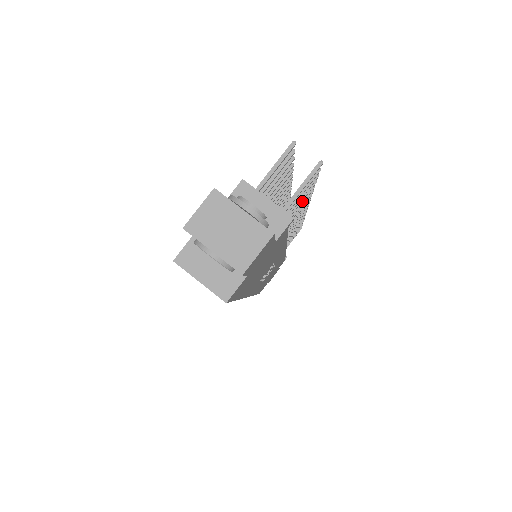
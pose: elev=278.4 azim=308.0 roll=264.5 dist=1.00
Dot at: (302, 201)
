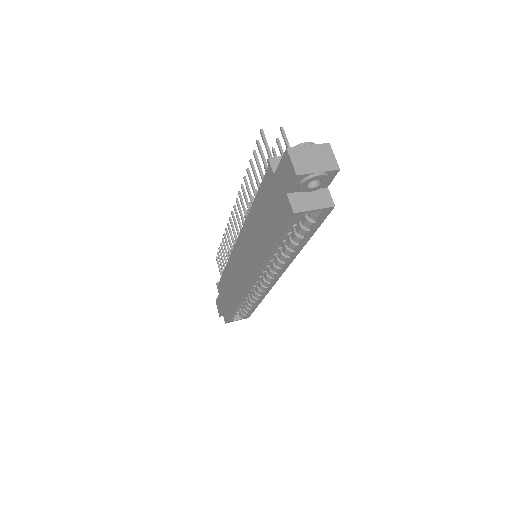
Dot at: occluded
